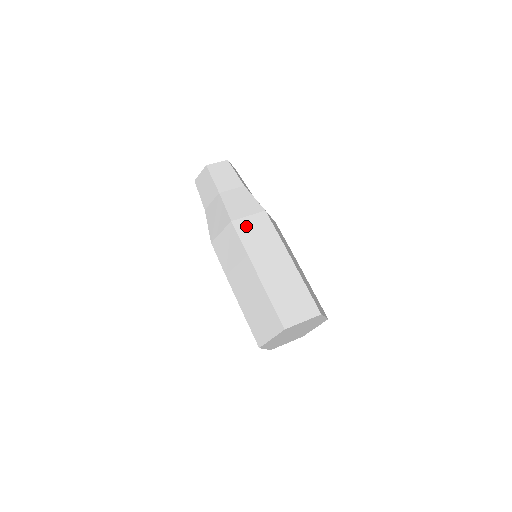
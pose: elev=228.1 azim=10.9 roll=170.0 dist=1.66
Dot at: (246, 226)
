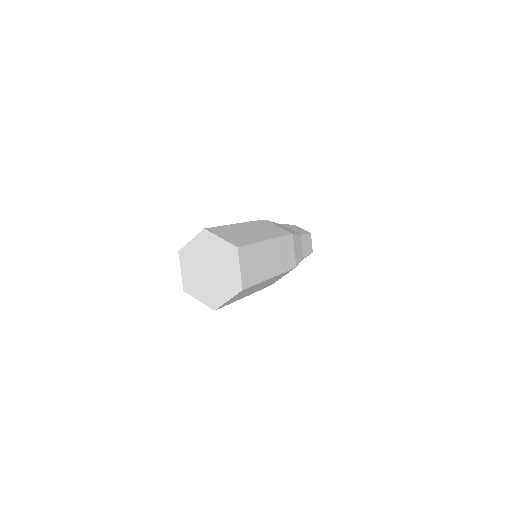
Dot at: (269, 224)
